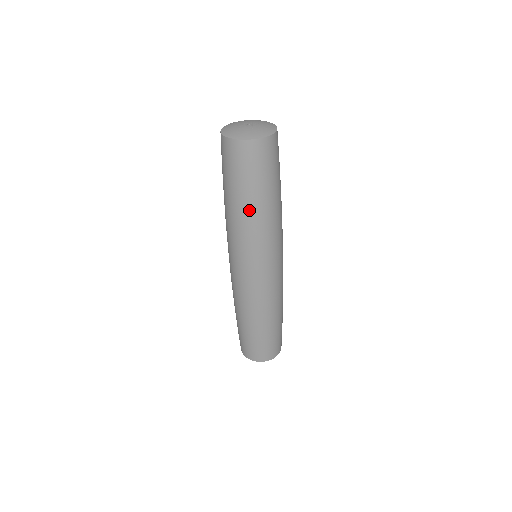
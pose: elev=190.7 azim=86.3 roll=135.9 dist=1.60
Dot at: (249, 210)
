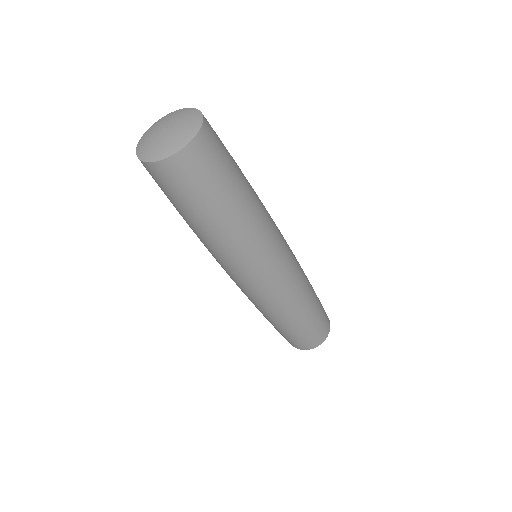
Dot at: (209, 230)
